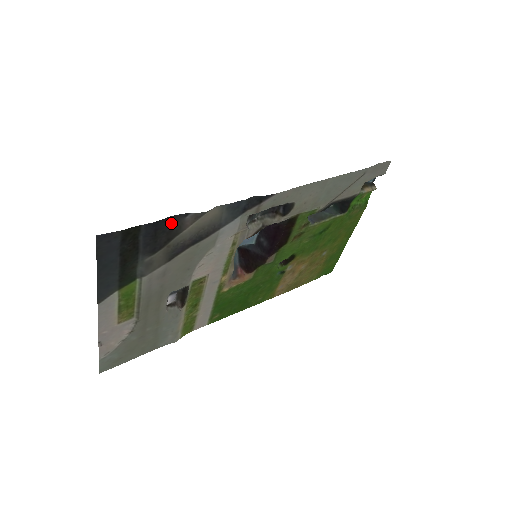
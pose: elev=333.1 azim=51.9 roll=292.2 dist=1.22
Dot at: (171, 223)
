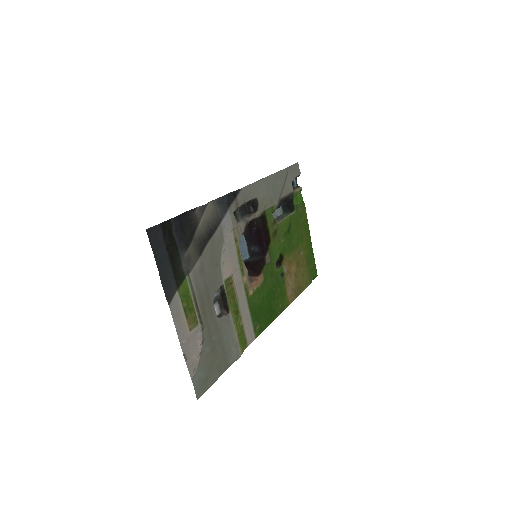
Dot at: (188, 218)
